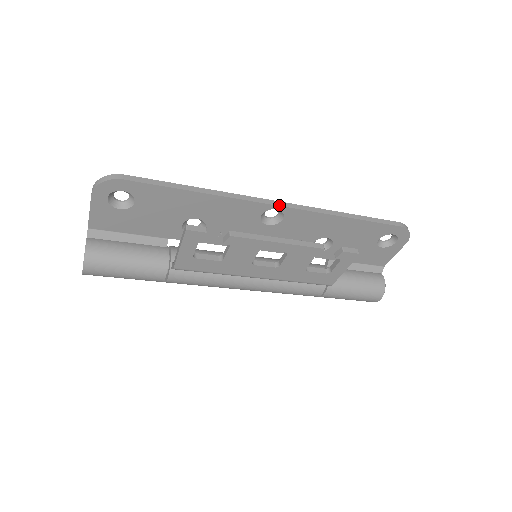
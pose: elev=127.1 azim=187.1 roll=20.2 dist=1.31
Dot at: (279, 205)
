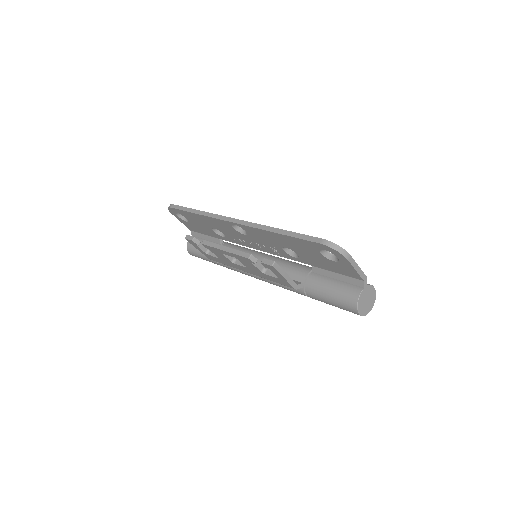
Dot at: (233, 222)
